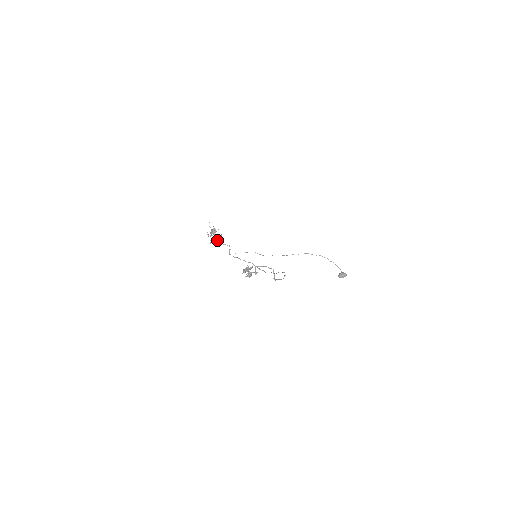
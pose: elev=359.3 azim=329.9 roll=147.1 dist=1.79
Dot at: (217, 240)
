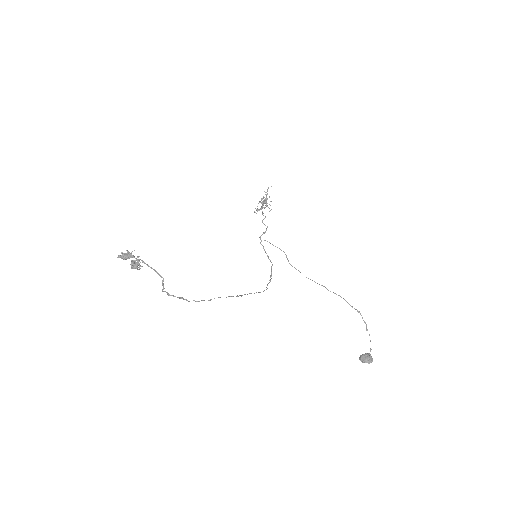
Dot at: (262, 213)
